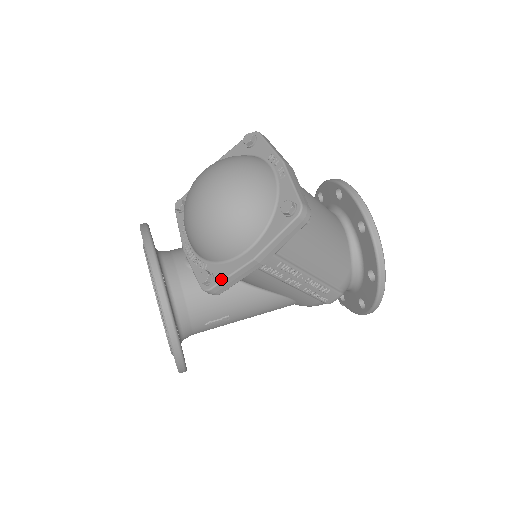
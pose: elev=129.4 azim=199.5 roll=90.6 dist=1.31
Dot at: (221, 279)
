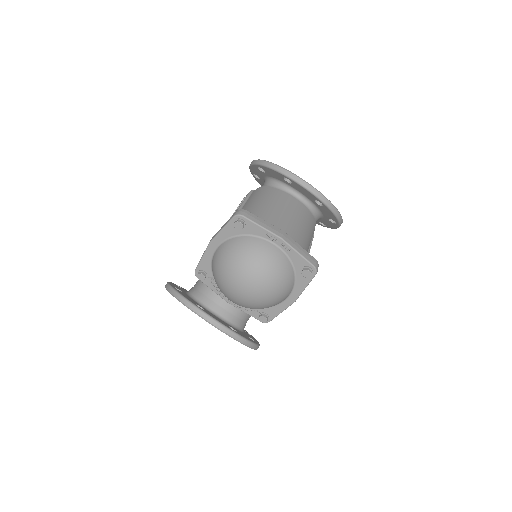
Dot at: (275, 316)
